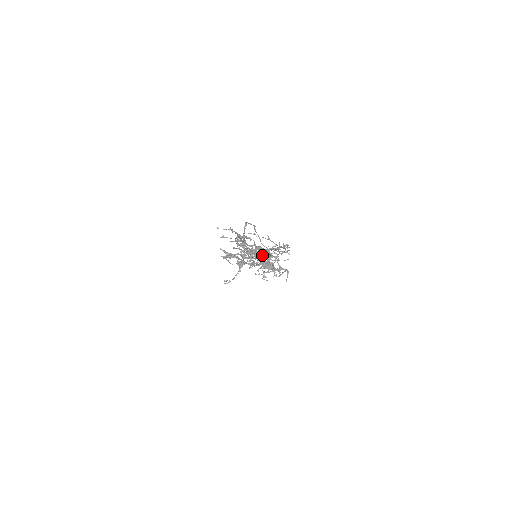
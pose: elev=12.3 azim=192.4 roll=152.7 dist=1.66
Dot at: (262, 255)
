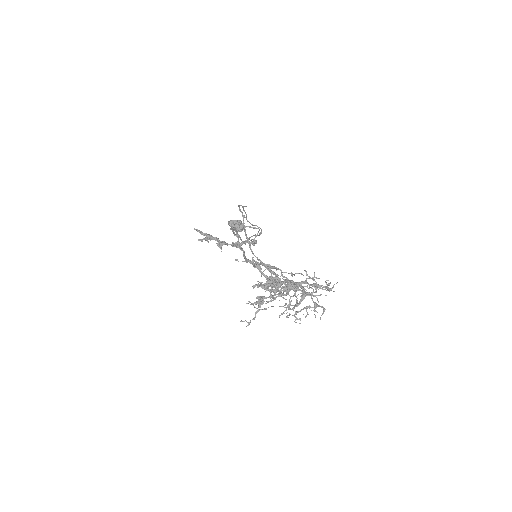
Dot at: (291, 288)
